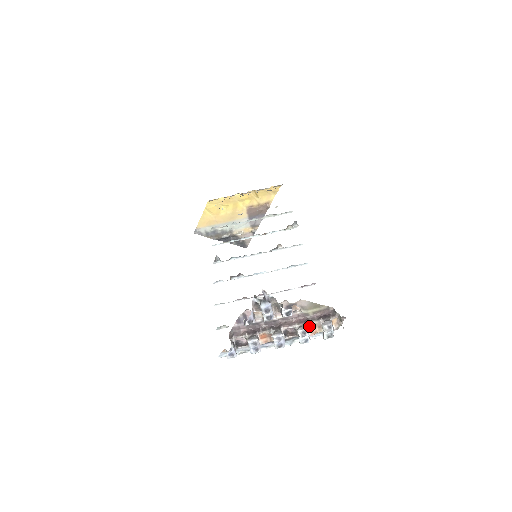
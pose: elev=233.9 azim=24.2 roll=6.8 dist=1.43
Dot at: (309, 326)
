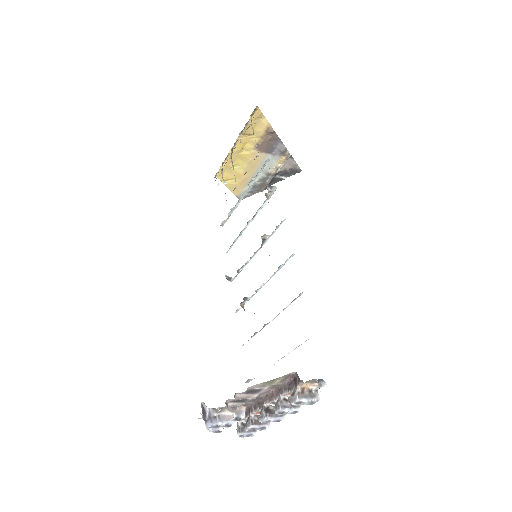
Dot at: (289, 394)
